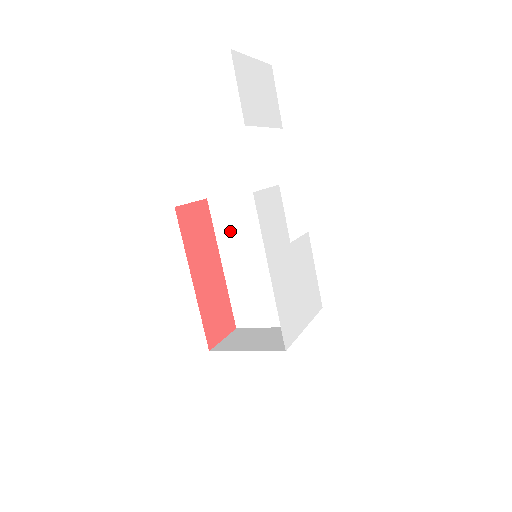
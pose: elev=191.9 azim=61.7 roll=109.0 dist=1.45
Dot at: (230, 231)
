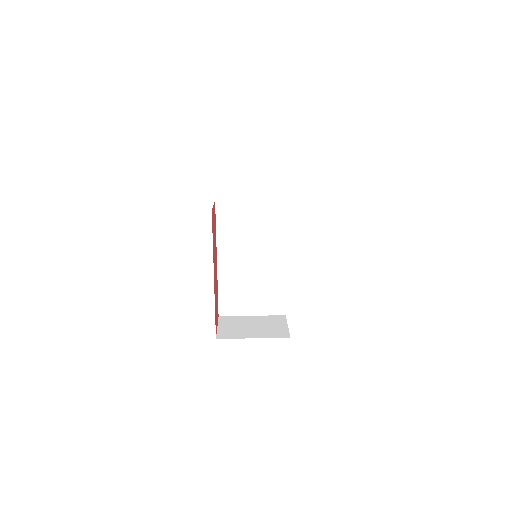
Dot at: (232, 232)
